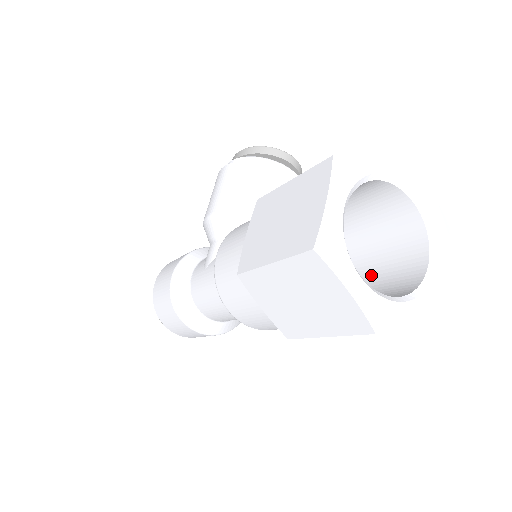
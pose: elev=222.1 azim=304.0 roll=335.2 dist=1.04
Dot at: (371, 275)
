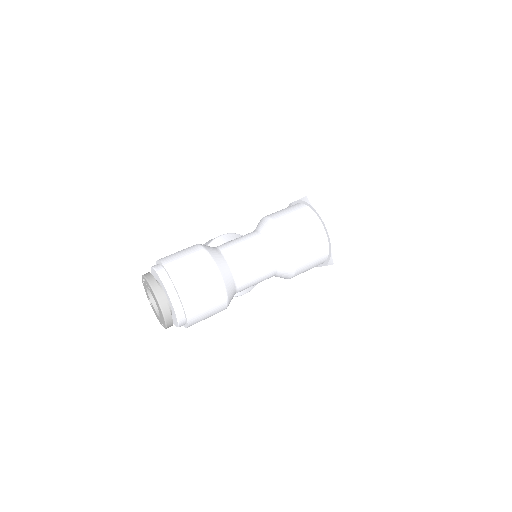
Dot at: occluded
